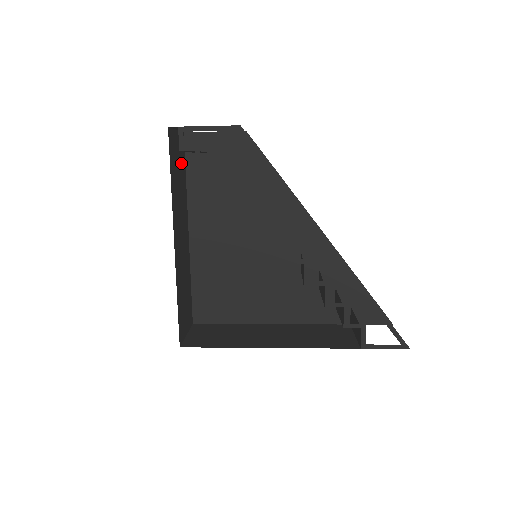
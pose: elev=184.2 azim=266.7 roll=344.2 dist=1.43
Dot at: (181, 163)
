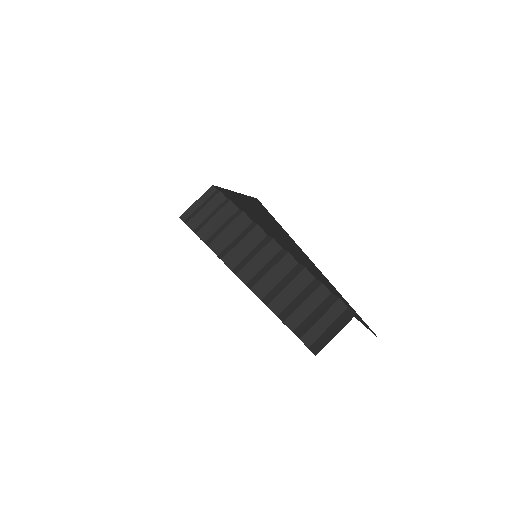
Dot at: occluded
